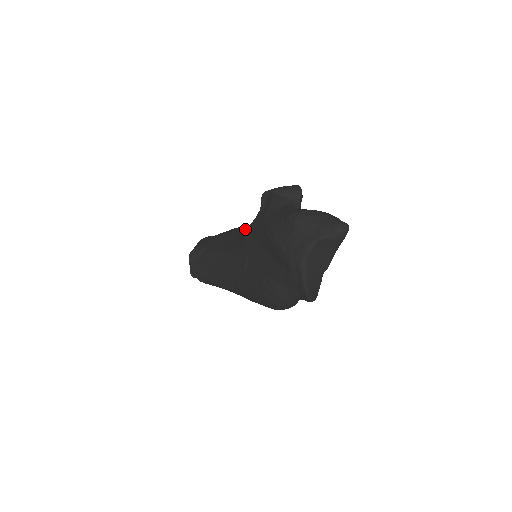
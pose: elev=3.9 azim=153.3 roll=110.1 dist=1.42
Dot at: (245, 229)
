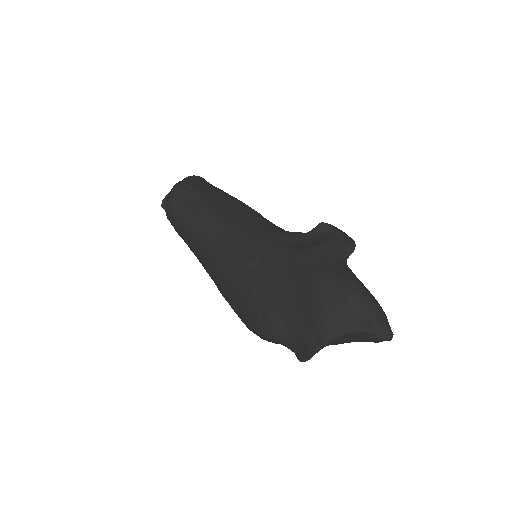
Dot at: (275, 232)
